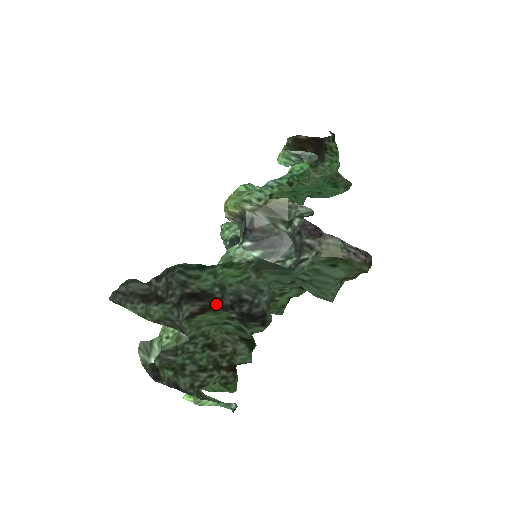
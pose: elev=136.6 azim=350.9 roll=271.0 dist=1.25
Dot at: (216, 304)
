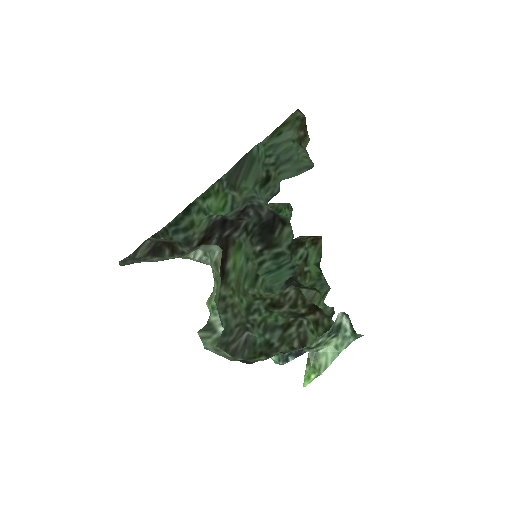
Dot at: (224, 226)
